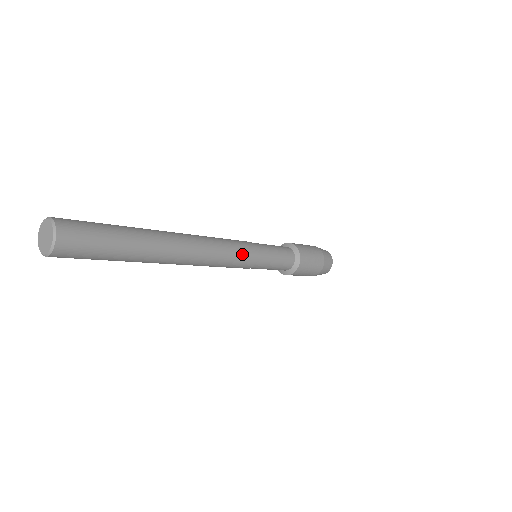
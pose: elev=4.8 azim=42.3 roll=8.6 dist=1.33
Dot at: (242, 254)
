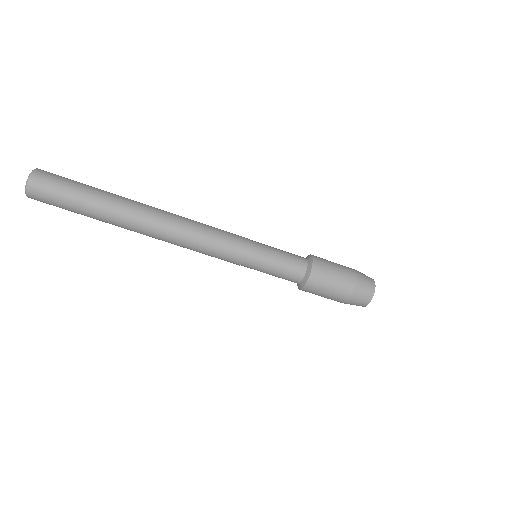
Dot at: (227, 235)
